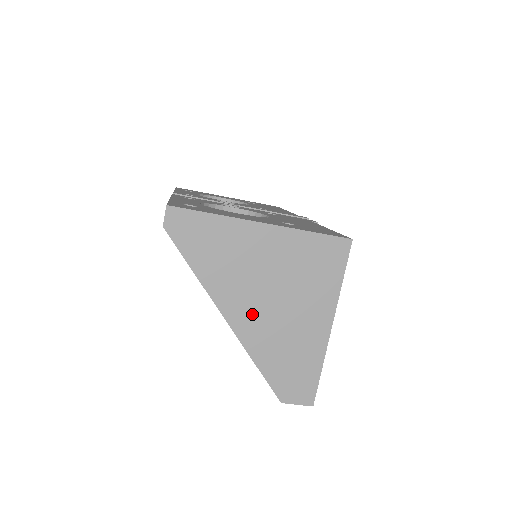
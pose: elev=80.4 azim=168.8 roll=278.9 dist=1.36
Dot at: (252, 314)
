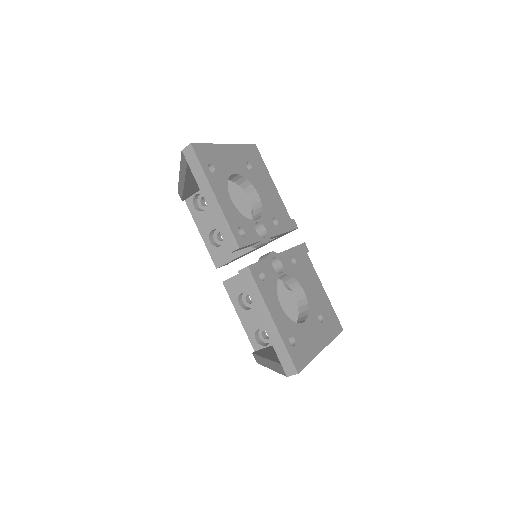
Dot at: occluded
